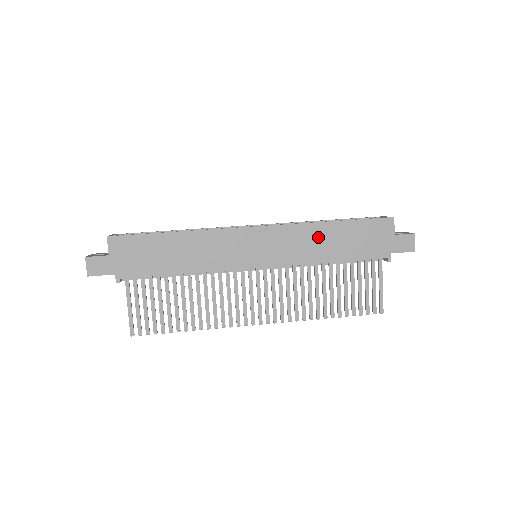
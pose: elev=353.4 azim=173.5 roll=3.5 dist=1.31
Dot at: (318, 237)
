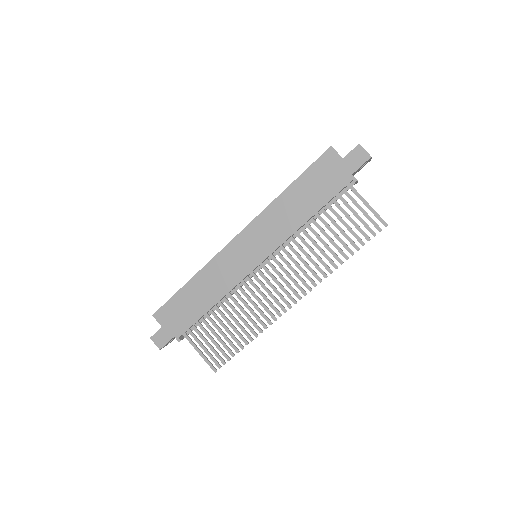
Dot at: (285, 208)
